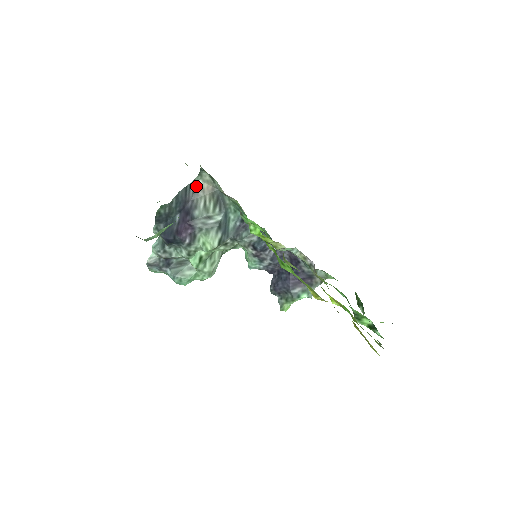
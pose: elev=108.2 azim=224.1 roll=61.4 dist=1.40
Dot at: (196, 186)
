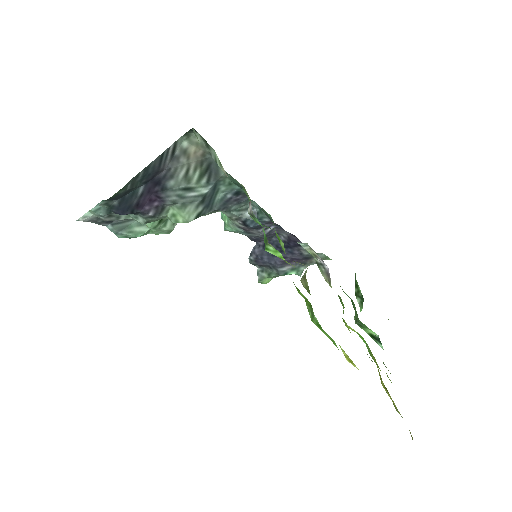
Dot at: (177, 149)
